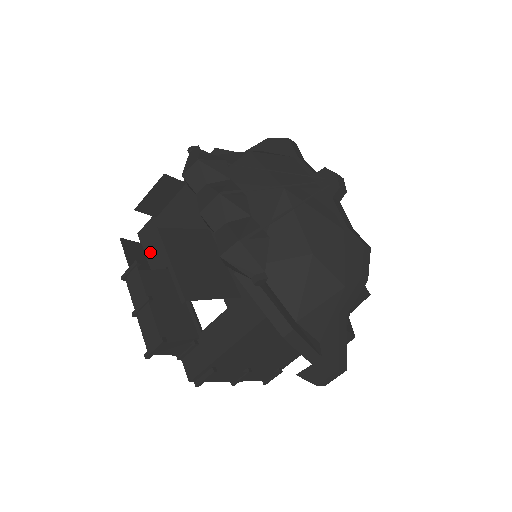
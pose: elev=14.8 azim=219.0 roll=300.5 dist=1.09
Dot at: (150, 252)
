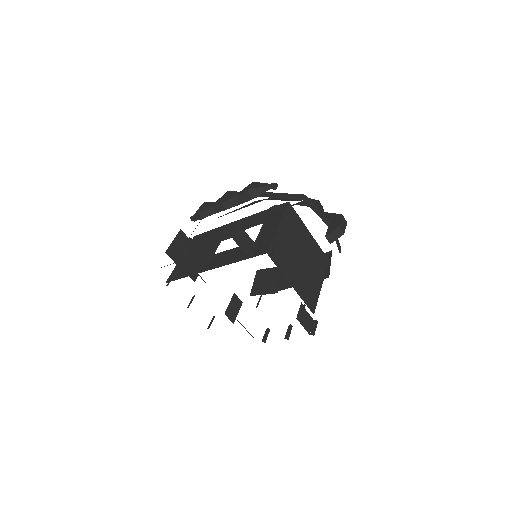
Dot at: (184, 274)
